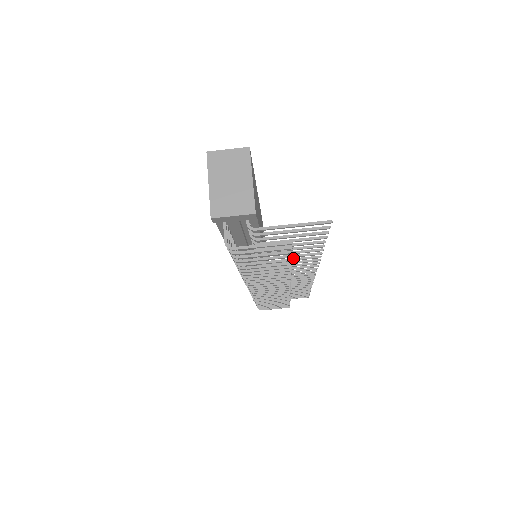
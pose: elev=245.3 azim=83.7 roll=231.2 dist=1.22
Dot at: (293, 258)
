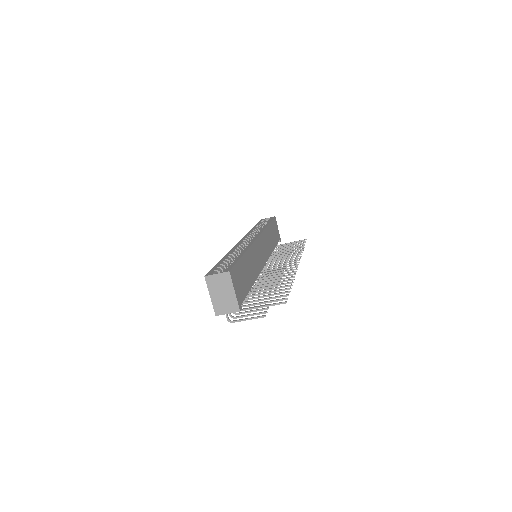
Dot at: (277, 279)
